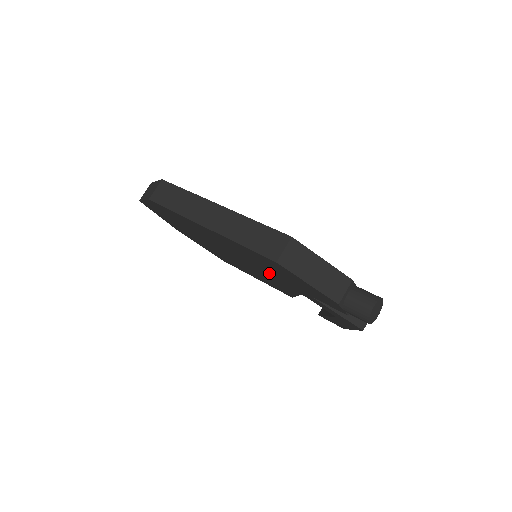
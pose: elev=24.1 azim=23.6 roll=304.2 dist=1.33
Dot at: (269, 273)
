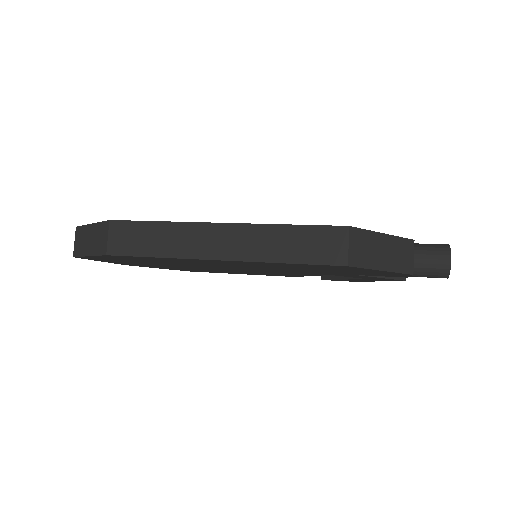
Dot at: (292, 271)
